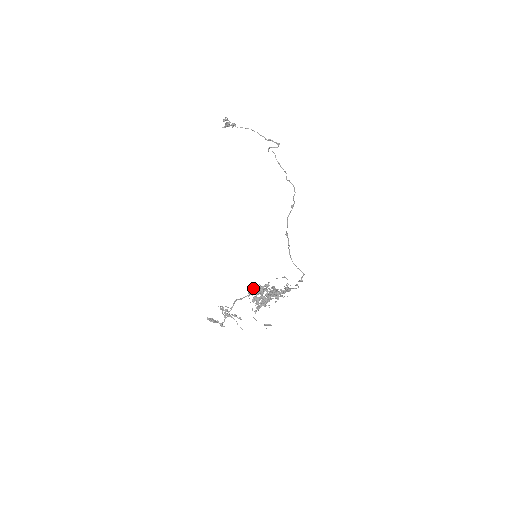
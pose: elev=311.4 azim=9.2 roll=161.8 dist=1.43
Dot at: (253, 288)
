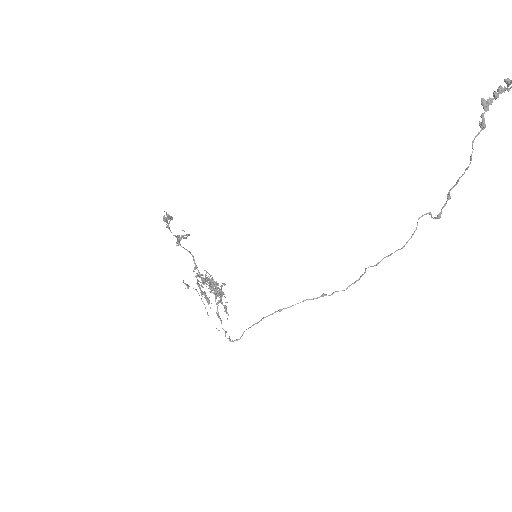
Dot at: (210, 283)
